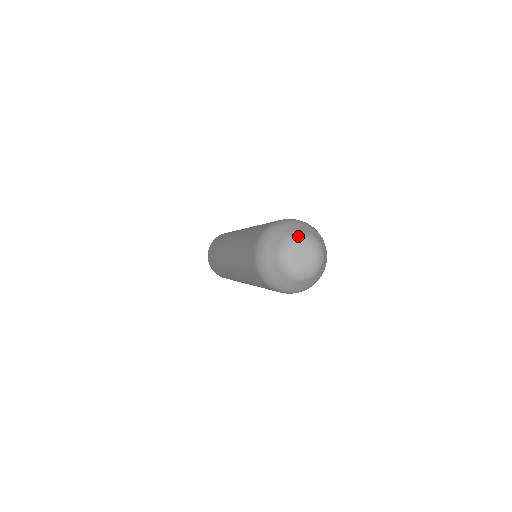
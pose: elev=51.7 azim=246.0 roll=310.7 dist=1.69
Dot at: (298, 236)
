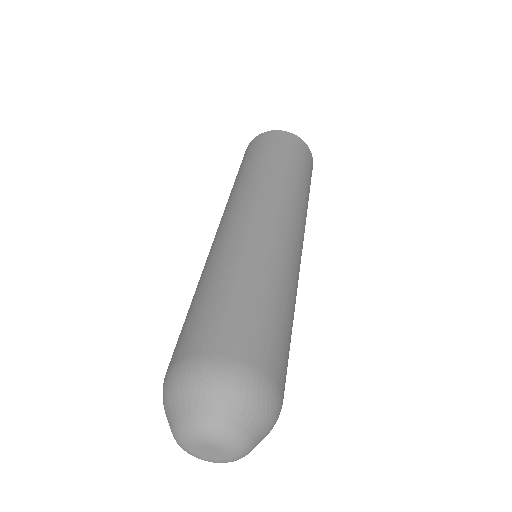
Dot at: (186, 431)
